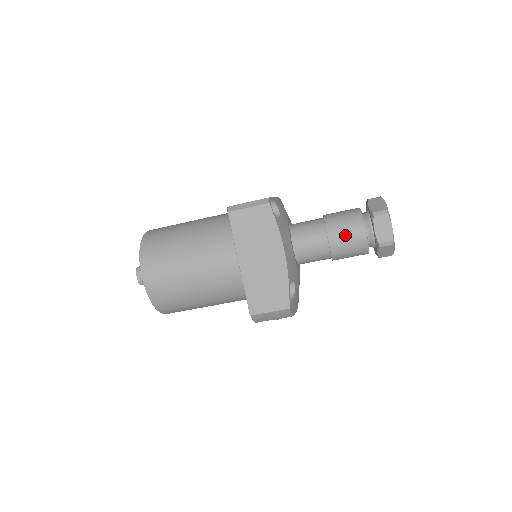
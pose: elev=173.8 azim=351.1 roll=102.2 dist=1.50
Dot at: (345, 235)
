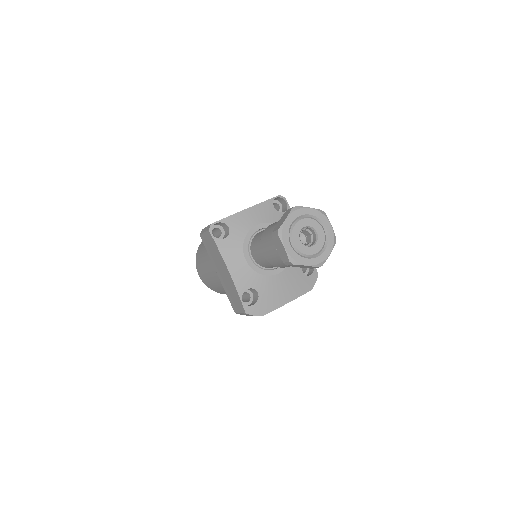
Dot at: (268, 251)
